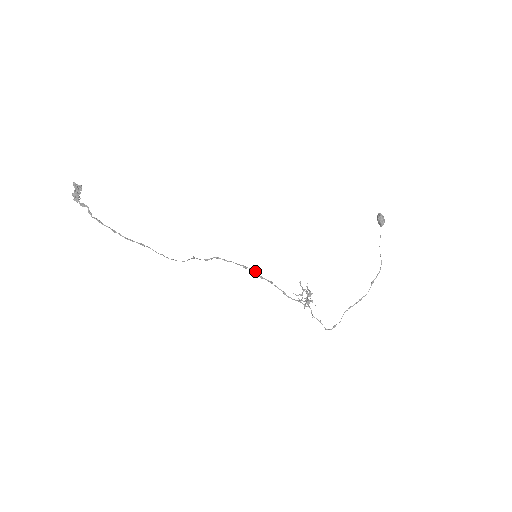
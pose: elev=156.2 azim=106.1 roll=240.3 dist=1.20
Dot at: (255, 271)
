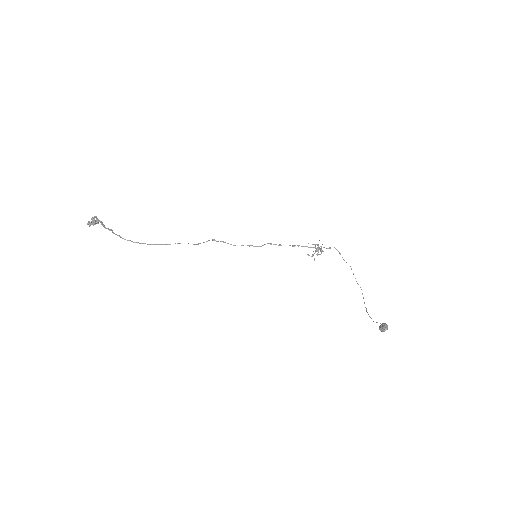
Dot at: (261, 246)
